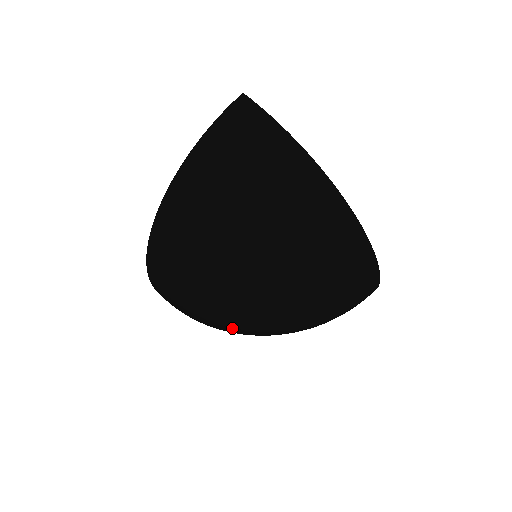
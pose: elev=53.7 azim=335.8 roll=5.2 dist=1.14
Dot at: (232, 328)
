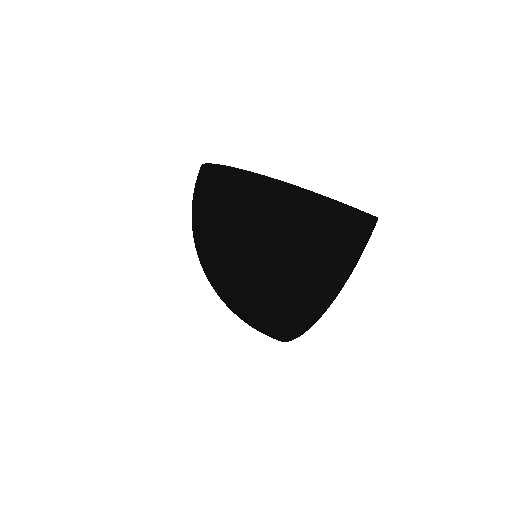
Dot at: (286, 328)
